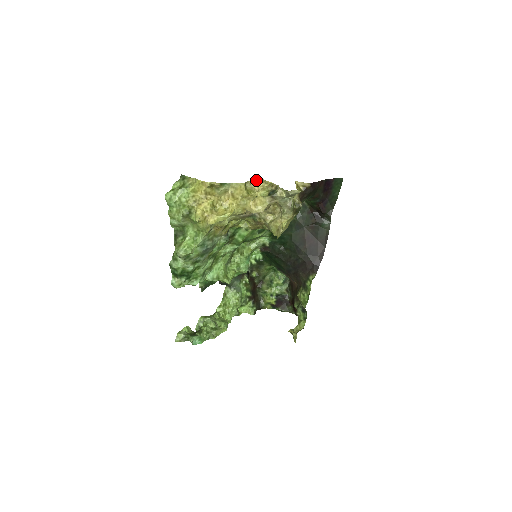
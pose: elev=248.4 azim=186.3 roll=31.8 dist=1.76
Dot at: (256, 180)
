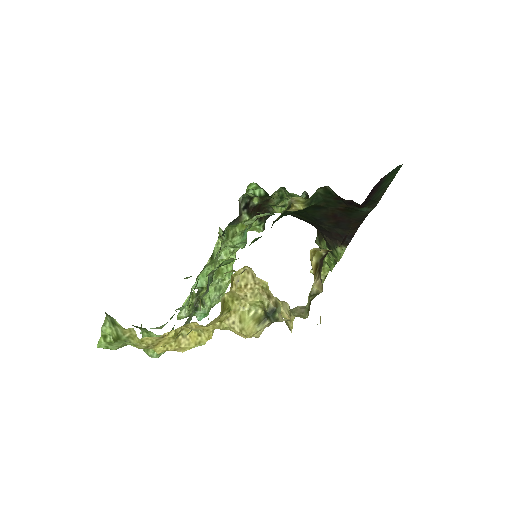
Dot at: (237, 273)
